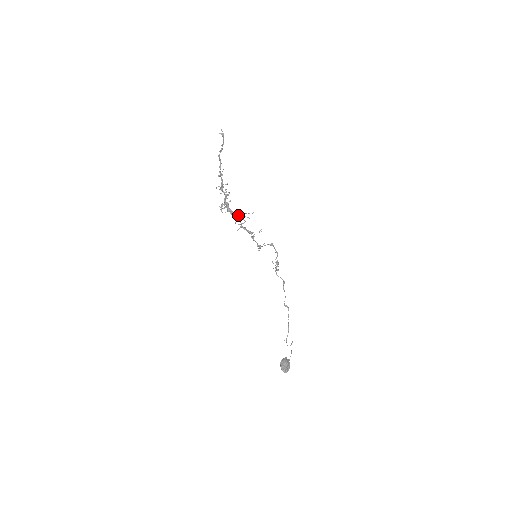
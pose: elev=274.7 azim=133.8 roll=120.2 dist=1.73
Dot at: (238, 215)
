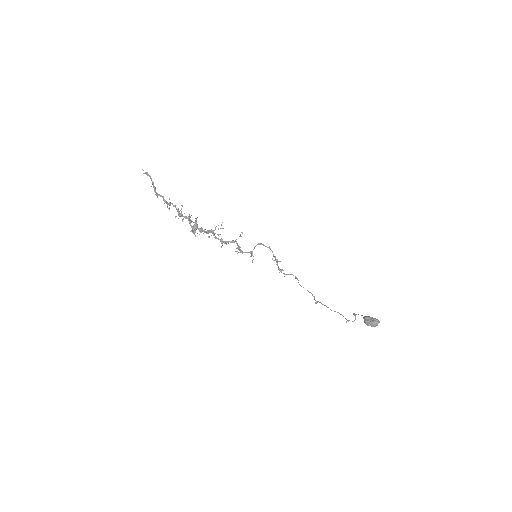
Dot at: (212, 232)
